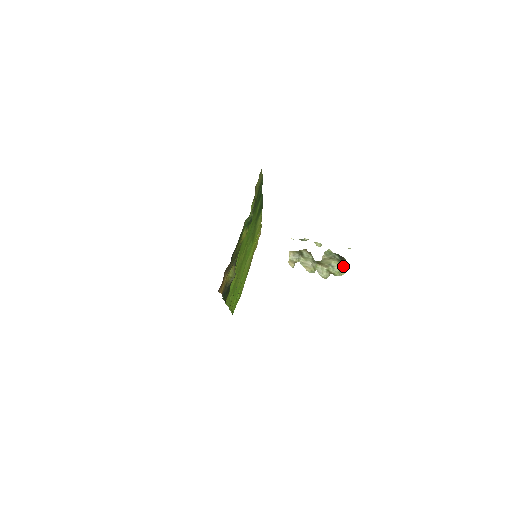
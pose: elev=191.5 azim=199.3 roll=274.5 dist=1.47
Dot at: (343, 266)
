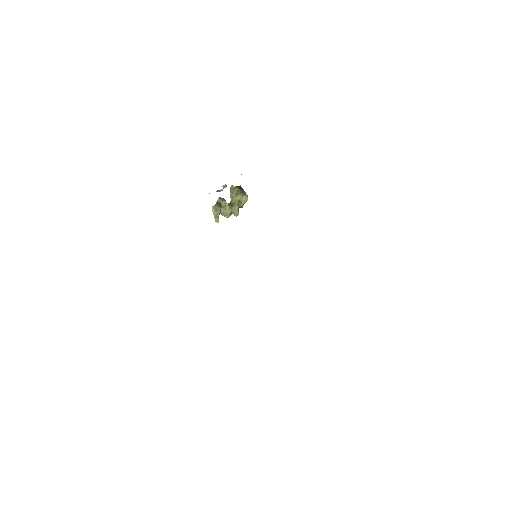
Dot at: (247, 197)
